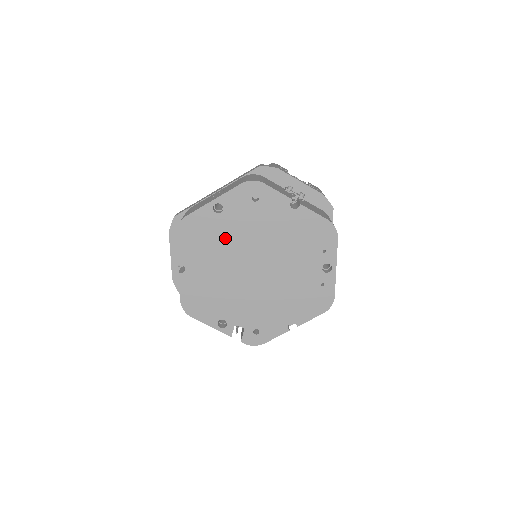
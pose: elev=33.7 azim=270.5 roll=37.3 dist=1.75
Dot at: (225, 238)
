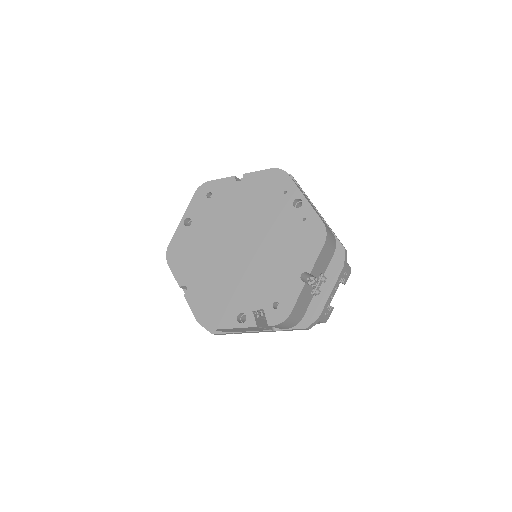
Dot at: (204, 240)
